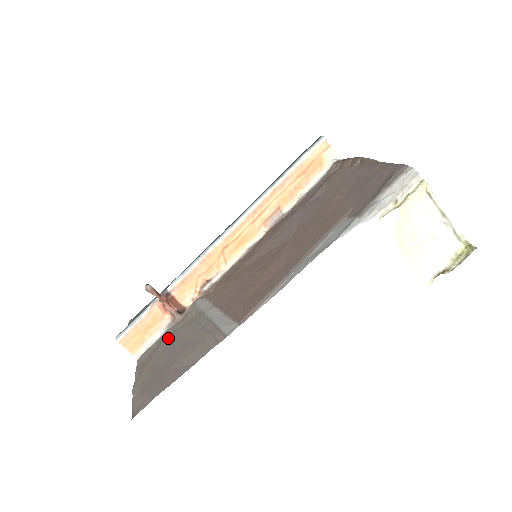
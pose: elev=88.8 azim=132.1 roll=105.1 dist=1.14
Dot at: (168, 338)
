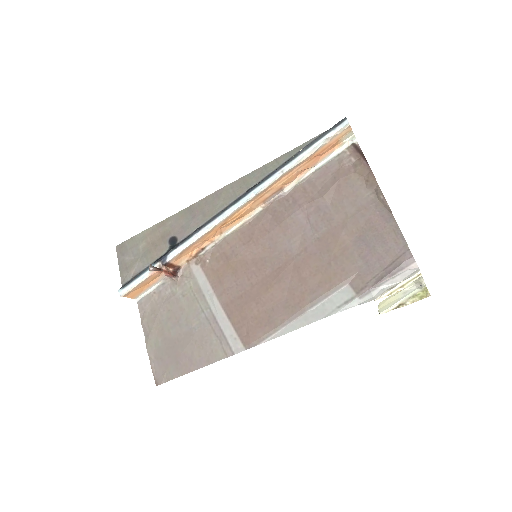
Dot at: (169, 301)
